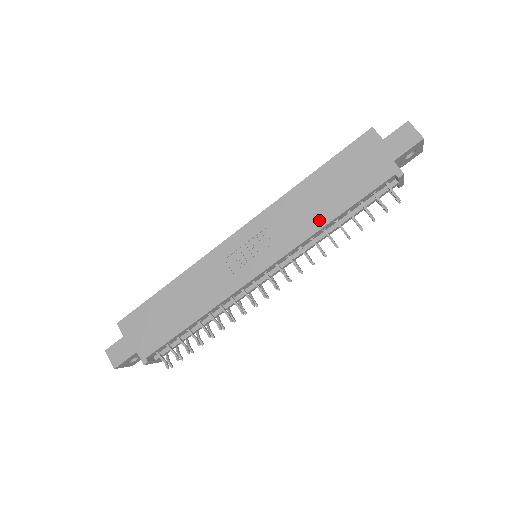
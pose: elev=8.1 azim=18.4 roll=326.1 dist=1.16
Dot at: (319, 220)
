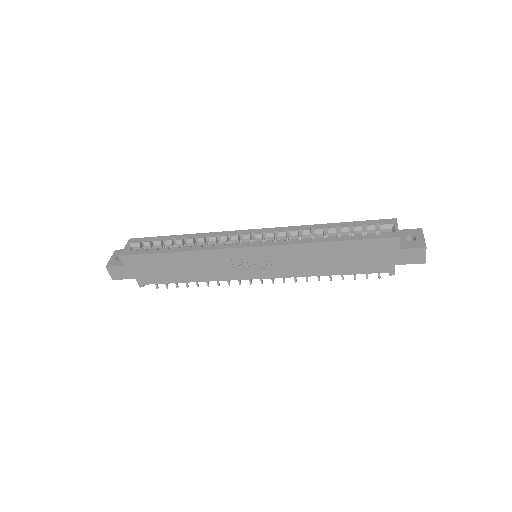
Dot at: (318, 271)
